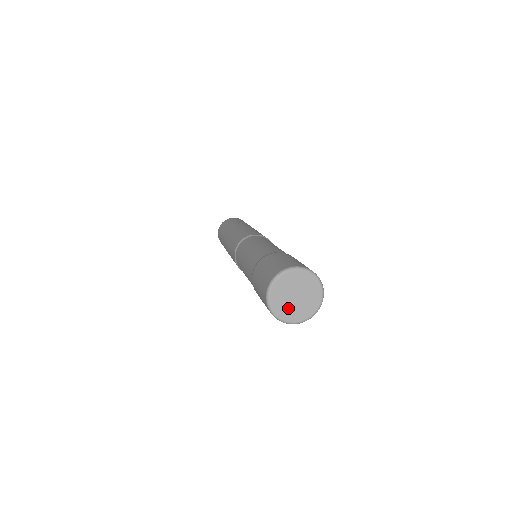
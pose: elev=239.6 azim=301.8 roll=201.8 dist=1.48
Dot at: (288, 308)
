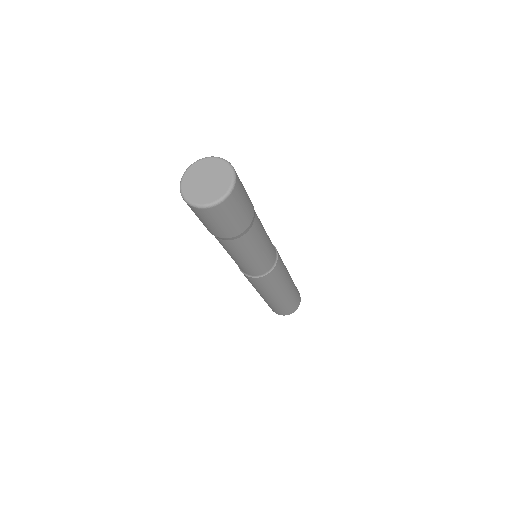
Dot at: (206, 193)
